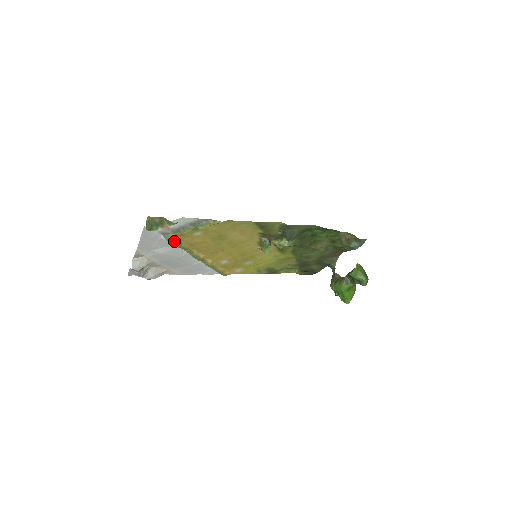
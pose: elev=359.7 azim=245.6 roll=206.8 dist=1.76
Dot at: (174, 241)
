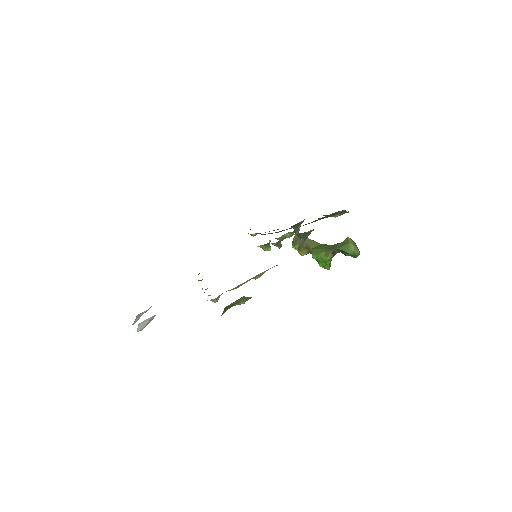
Dot at: occluded
